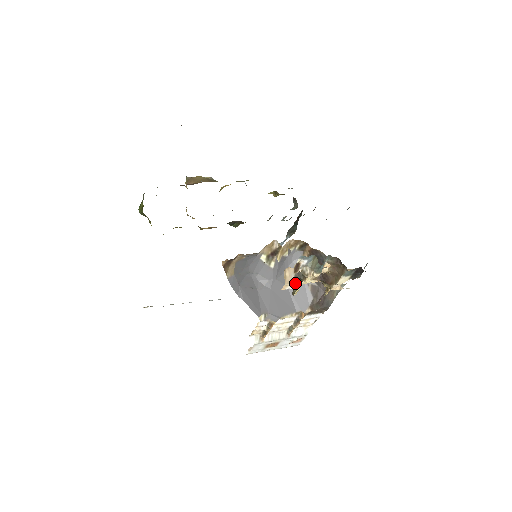
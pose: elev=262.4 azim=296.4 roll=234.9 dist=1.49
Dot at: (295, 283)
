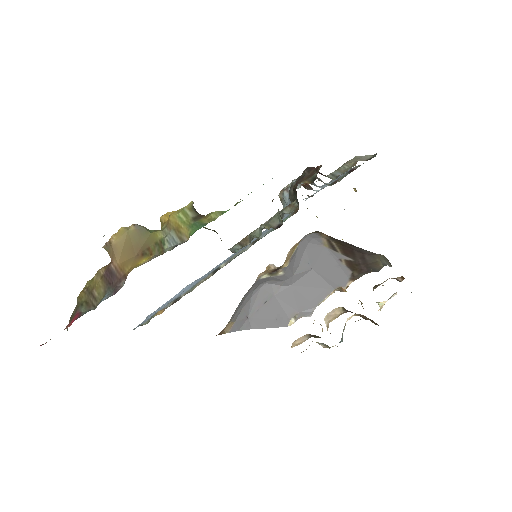
Dot at: occluded
